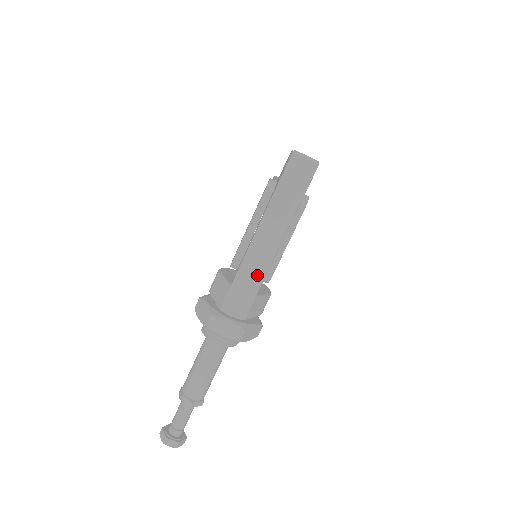
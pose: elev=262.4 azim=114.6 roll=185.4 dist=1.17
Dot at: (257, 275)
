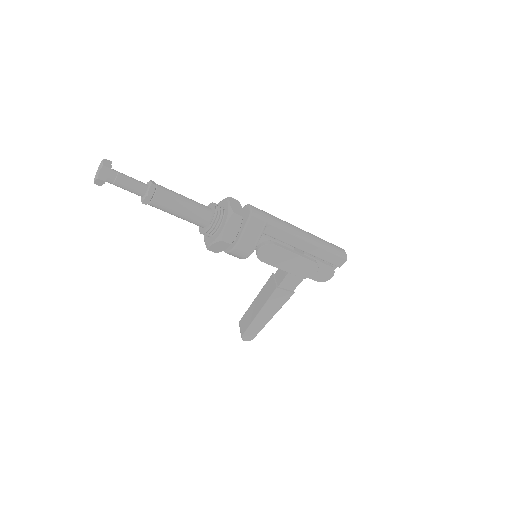
Dot at: (282, 224)
